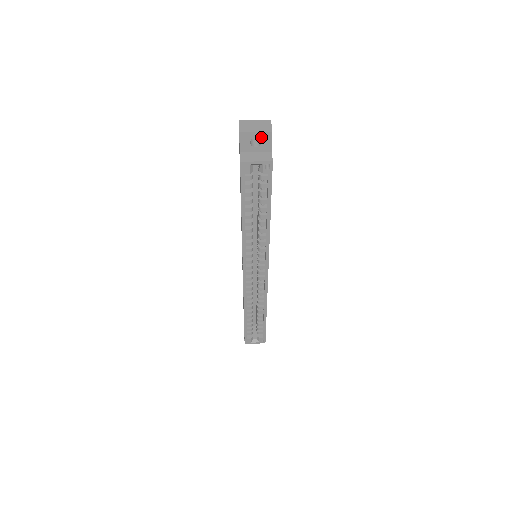
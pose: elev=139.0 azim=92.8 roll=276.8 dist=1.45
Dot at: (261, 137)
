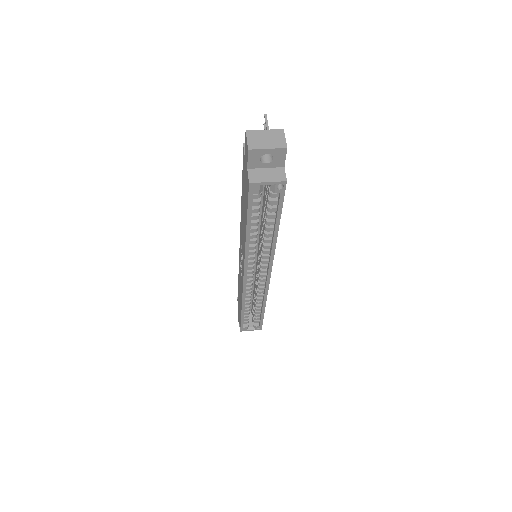
Dot at: (273, 153)
